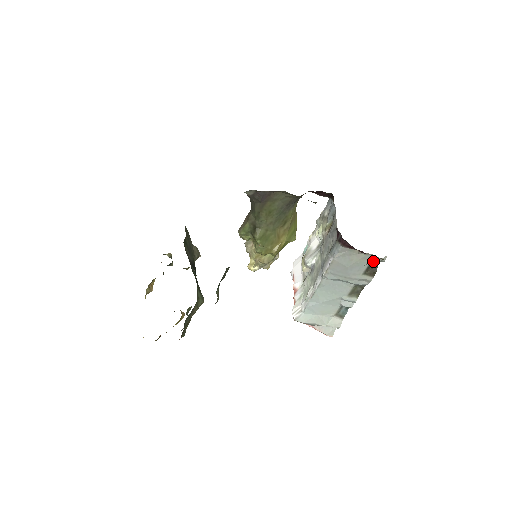
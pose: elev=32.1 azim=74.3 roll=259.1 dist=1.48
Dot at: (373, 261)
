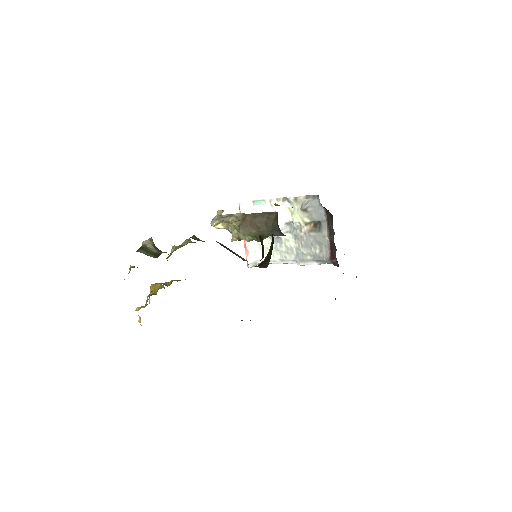
Dot at: occluded
